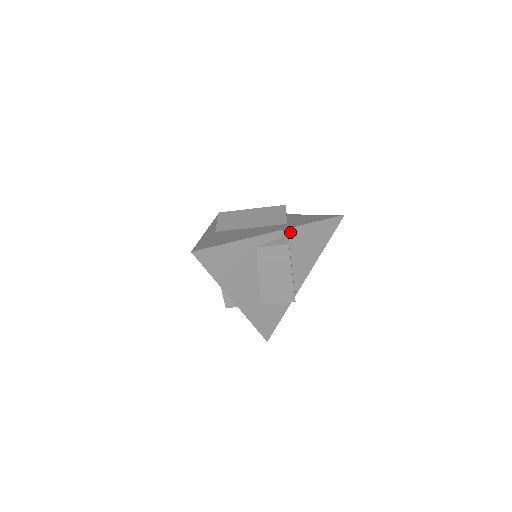
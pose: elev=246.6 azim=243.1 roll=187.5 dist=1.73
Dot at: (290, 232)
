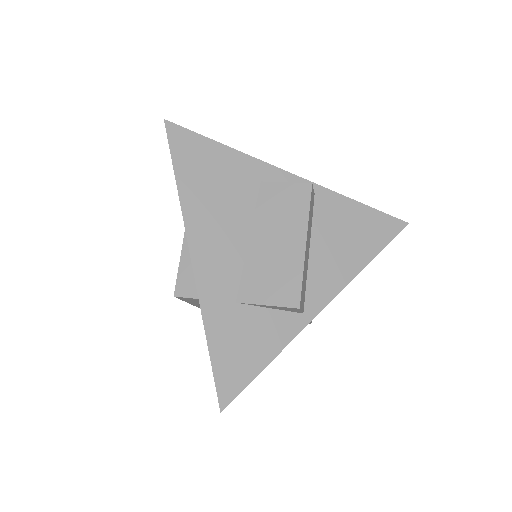
Dot at: (319, 193)
